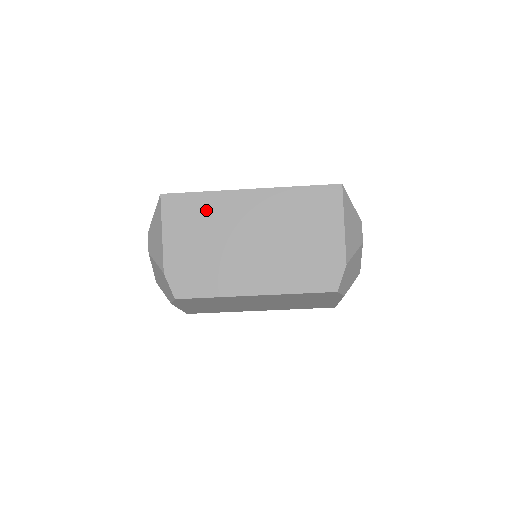
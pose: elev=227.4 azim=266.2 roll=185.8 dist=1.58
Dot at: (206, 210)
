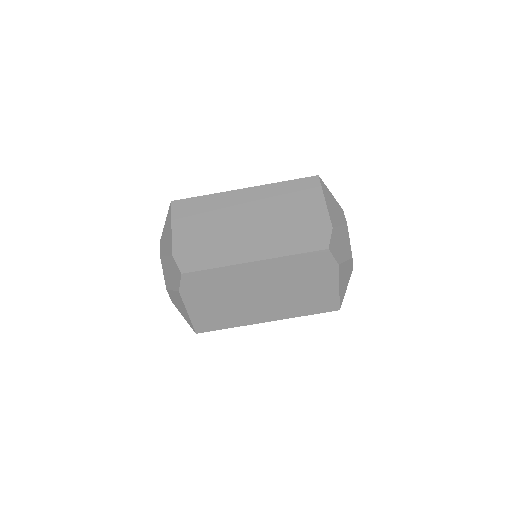
Dot at: (208, 206)
